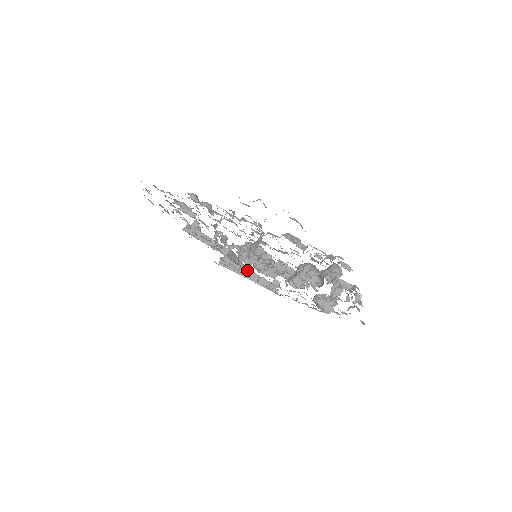
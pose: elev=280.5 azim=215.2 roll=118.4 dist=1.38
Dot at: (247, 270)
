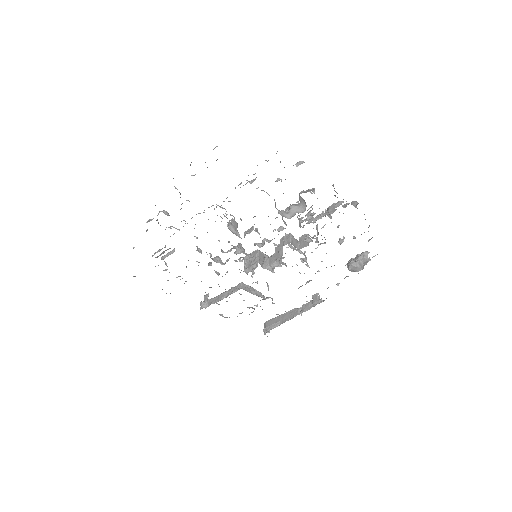
Dot at: (288, 313)
